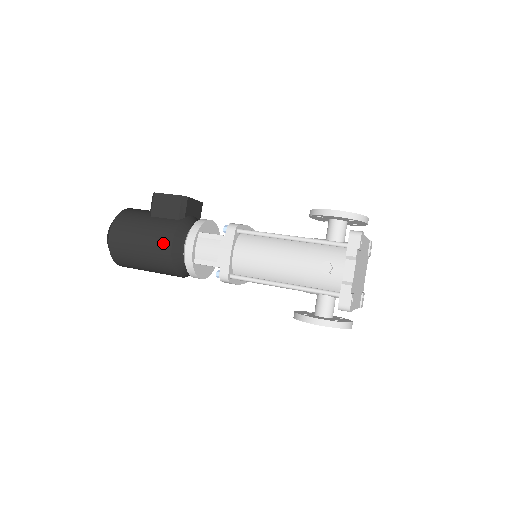
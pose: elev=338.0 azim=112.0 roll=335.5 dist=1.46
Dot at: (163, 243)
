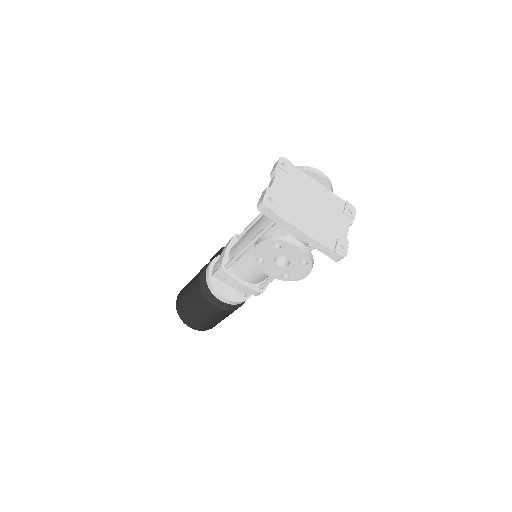
Dot at: (198, 275)
